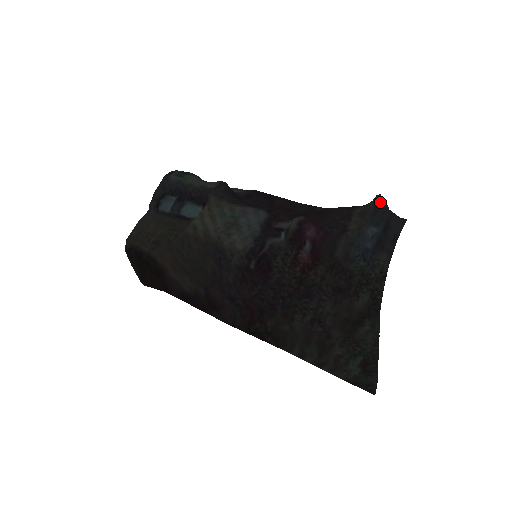
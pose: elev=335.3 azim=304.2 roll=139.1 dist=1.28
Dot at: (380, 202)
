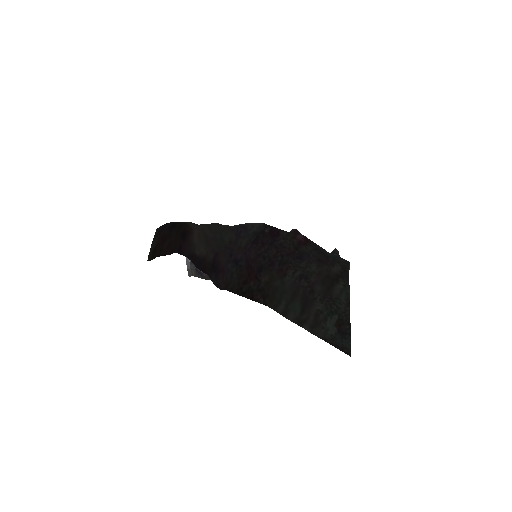
Dot at: (336, 251)
